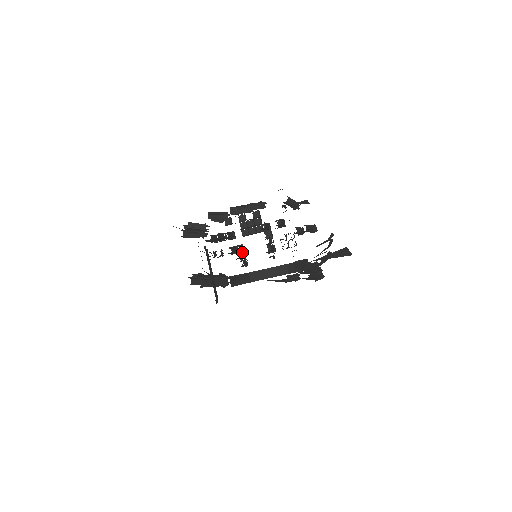
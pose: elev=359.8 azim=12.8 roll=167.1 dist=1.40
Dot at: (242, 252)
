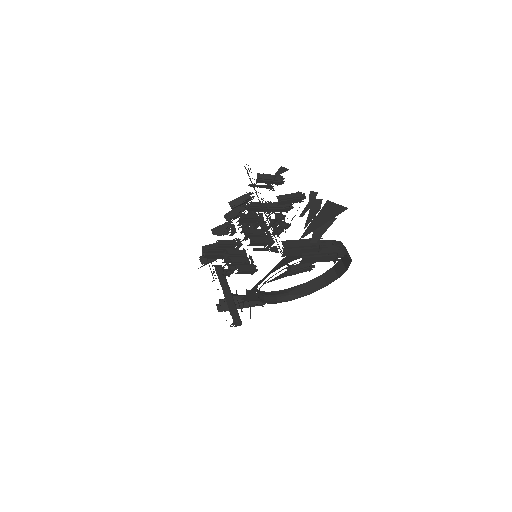
Dot at: (242, 257)
